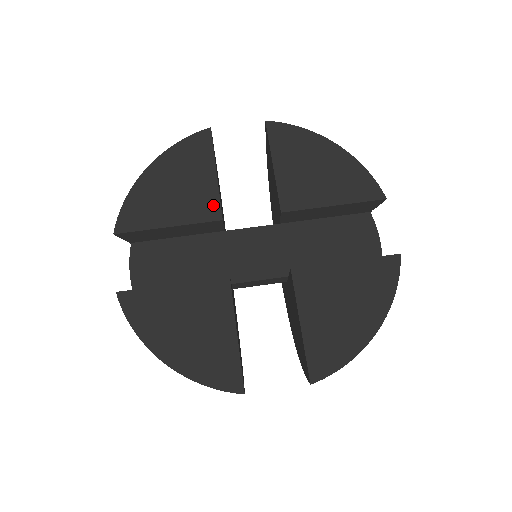
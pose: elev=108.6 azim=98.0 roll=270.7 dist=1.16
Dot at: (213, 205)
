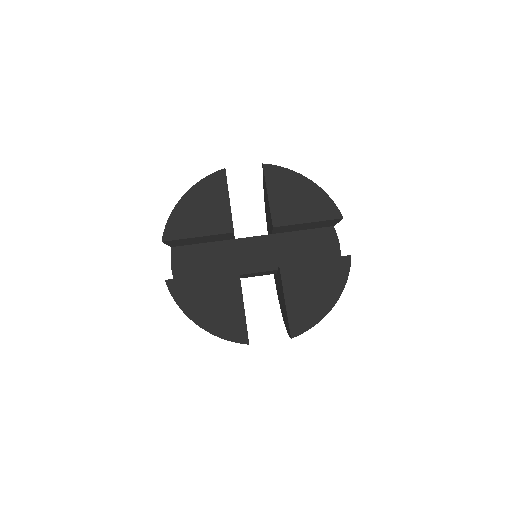
Dot at: (227, 222)
